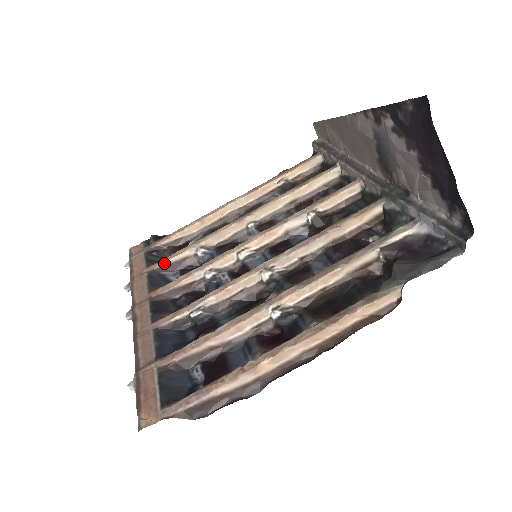
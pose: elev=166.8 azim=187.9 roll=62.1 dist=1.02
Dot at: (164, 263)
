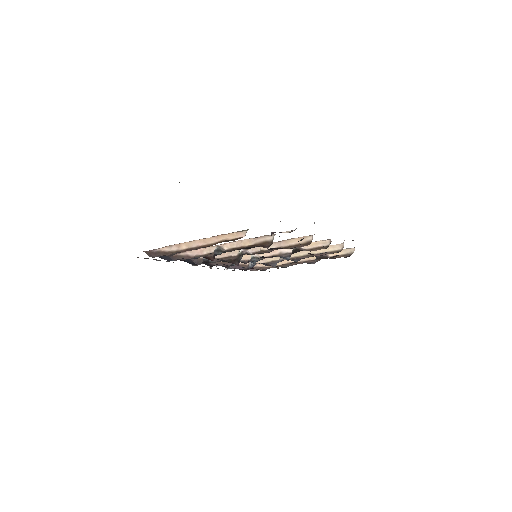
Dot at: occluded
